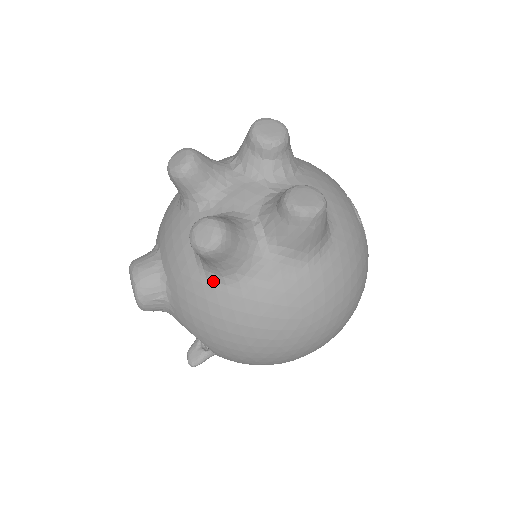
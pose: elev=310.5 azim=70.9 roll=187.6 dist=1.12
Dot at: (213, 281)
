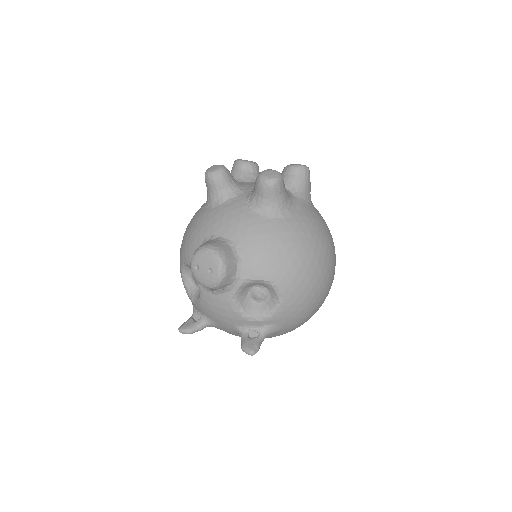
Dot at: (275, 218)
